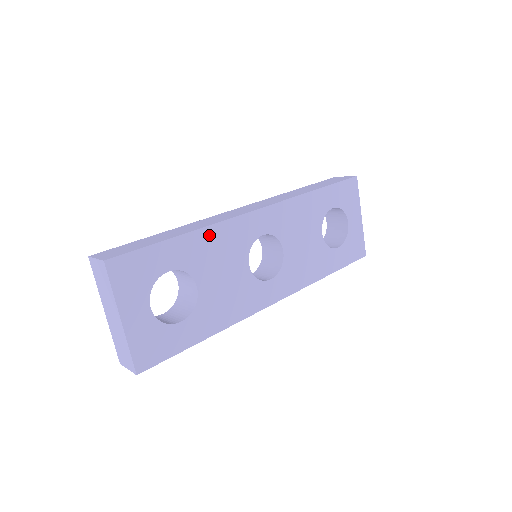
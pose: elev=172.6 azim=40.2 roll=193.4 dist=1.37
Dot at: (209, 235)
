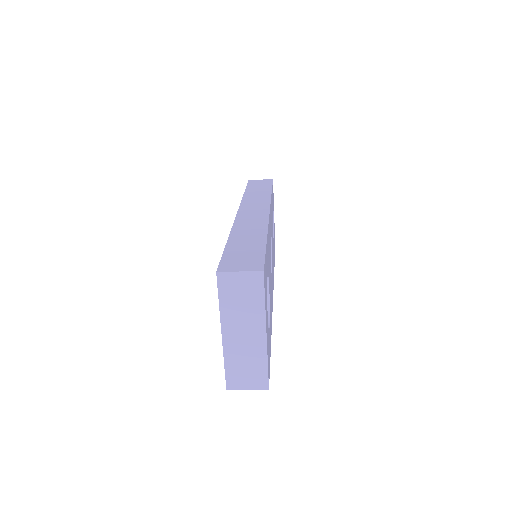
Dot at: (268, 237)
